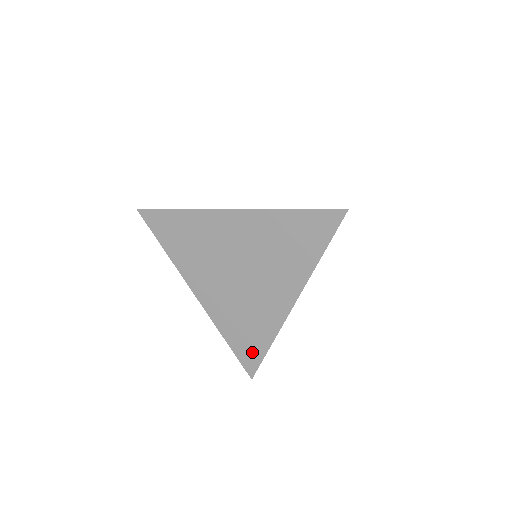
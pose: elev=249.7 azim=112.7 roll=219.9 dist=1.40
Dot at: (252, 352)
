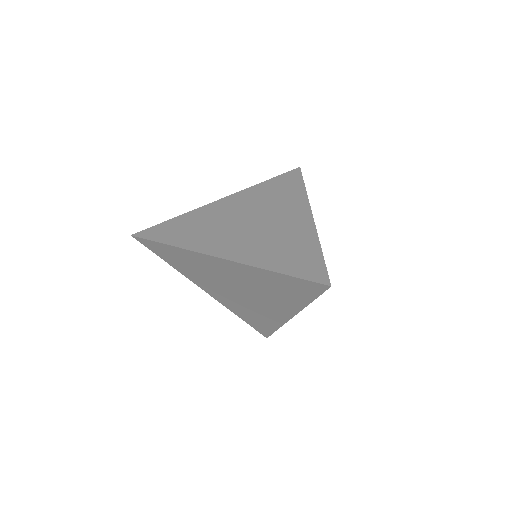
Dot at: (263, 328)
